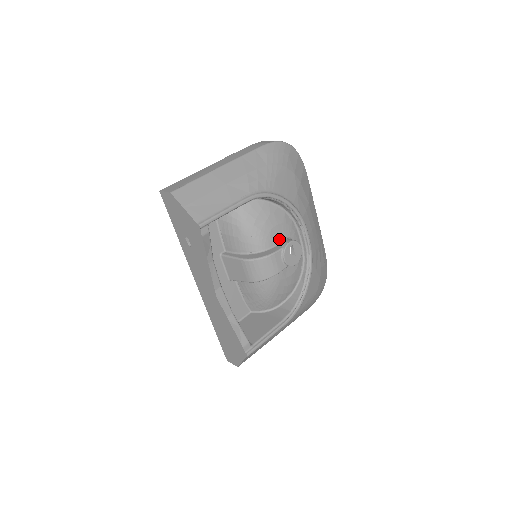
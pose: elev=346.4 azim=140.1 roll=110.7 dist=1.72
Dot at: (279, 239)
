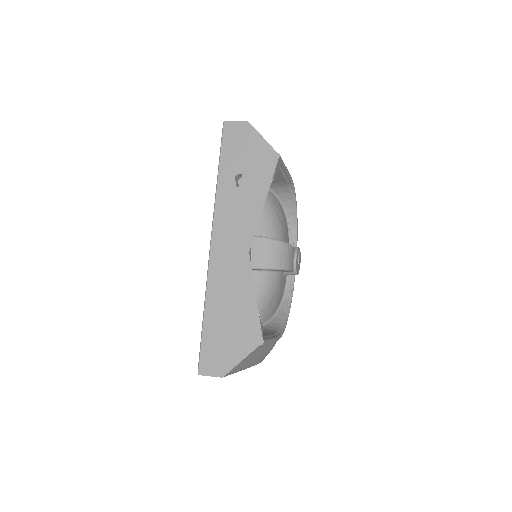
Dot at: occluded
